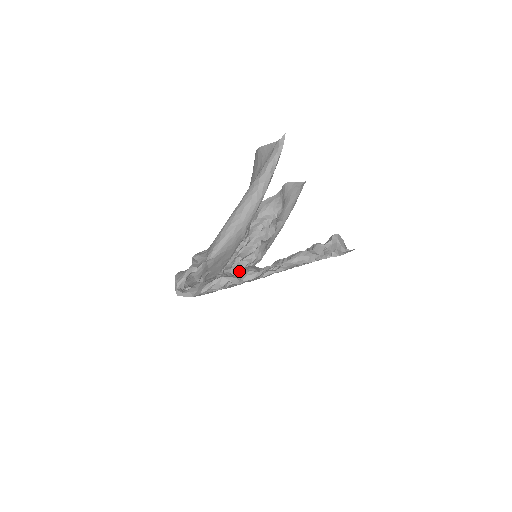
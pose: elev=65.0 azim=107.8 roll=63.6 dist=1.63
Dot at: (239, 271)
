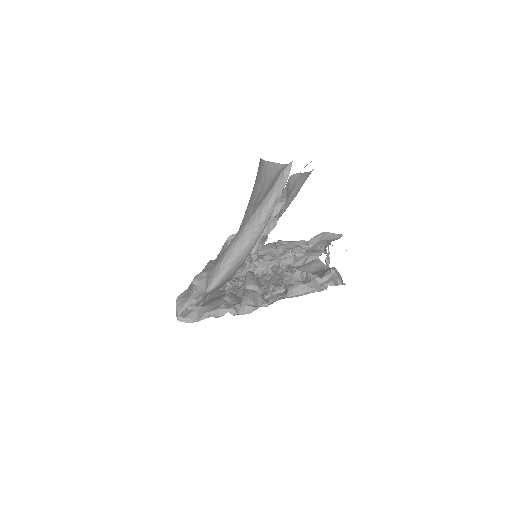
Dot at: occluded
